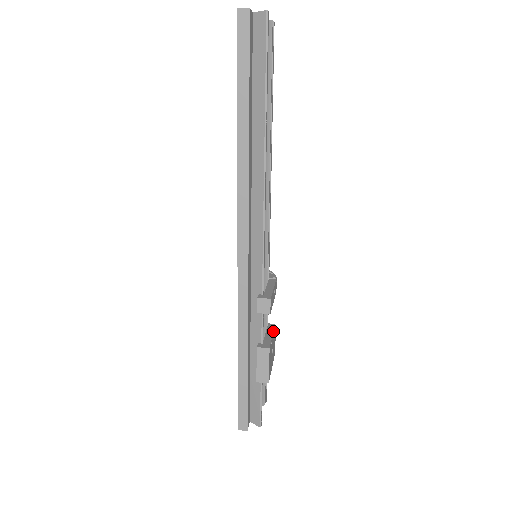
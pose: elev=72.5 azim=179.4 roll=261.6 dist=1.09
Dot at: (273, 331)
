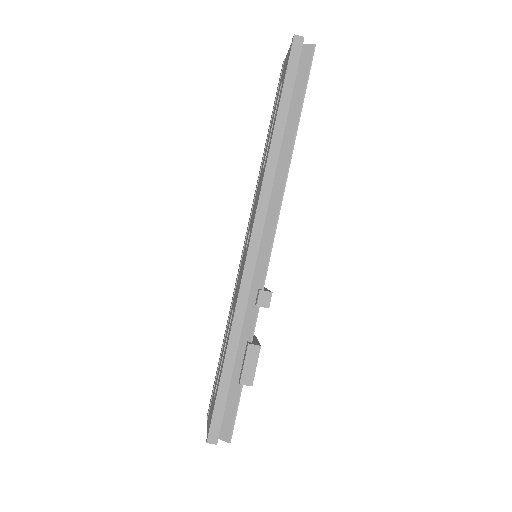
Dot at: (256, 338)
